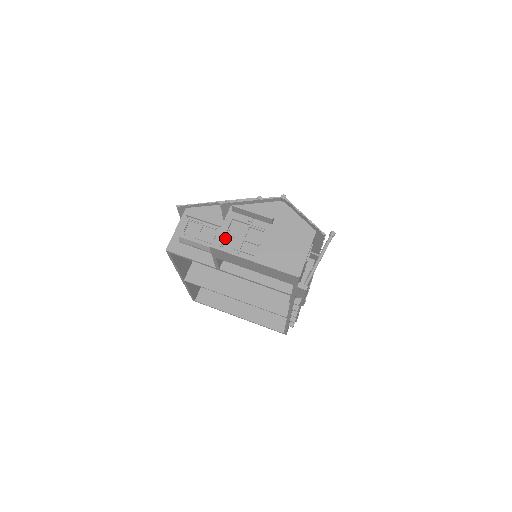
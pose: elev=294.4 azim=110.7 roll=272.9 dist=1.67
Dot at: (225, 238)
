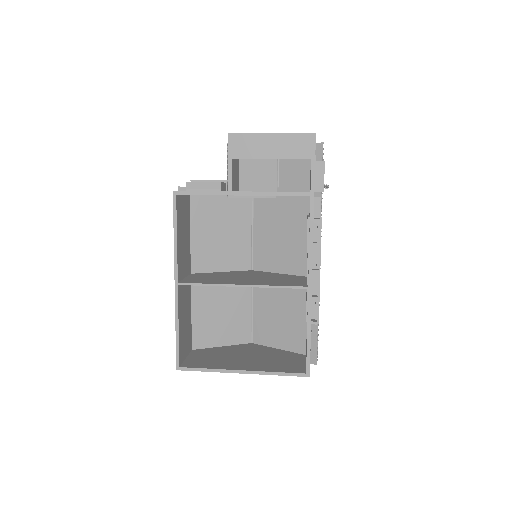
Dot at: occluded
